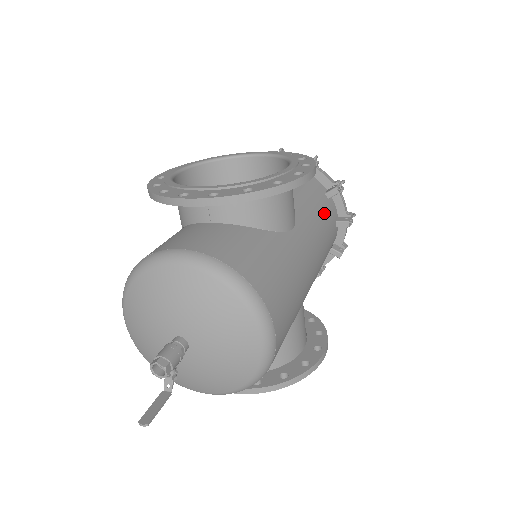
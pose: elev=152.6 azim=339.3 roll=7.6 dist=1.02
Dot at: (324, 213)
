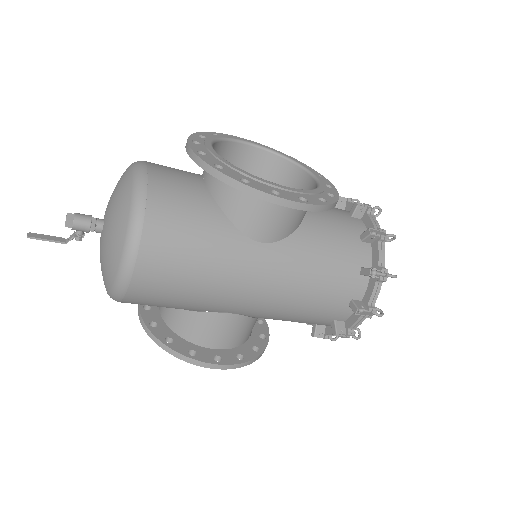
Dot at: (333, 275)
